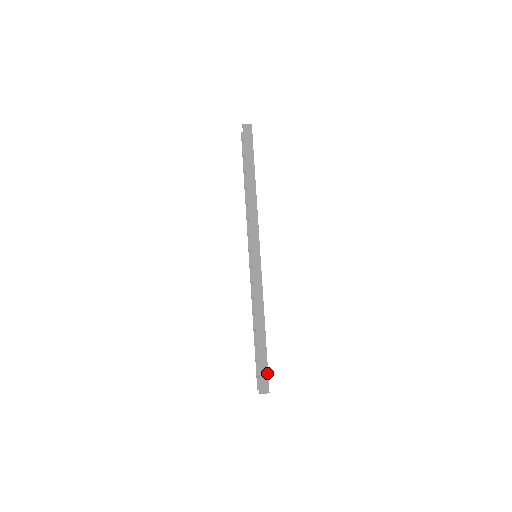
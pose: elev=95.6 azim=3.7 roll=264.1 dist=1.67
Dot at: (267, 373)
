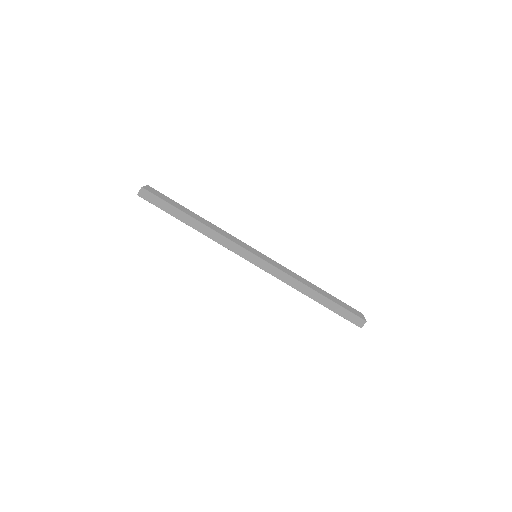
Dot at: (351, 313)
